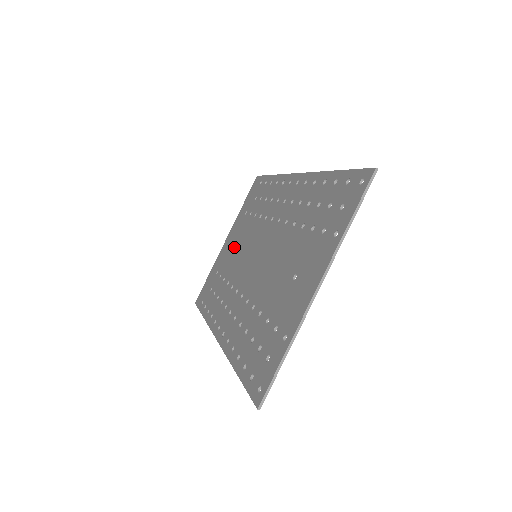
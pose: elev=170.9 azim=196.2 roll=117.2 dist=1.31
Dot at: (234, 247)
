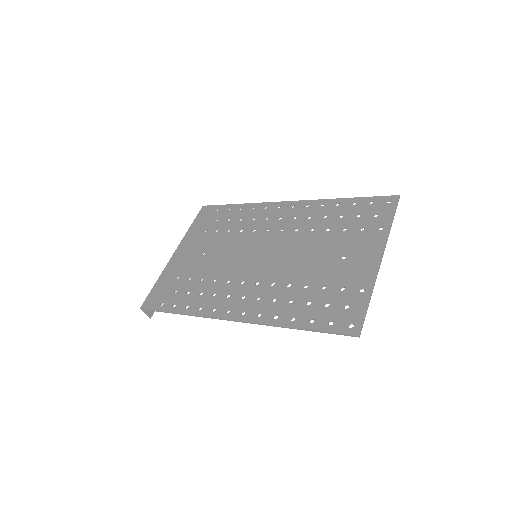
Dot at: (203, 255)
